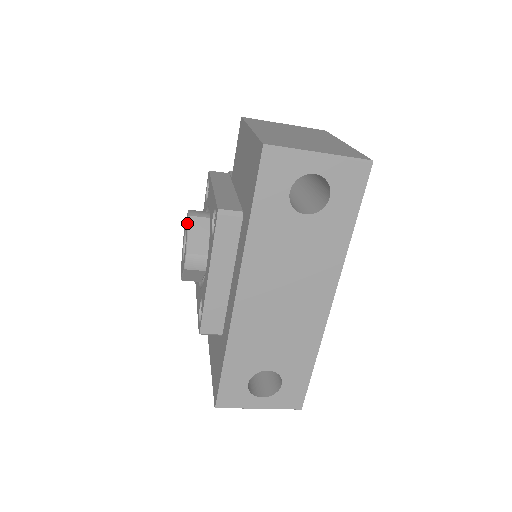
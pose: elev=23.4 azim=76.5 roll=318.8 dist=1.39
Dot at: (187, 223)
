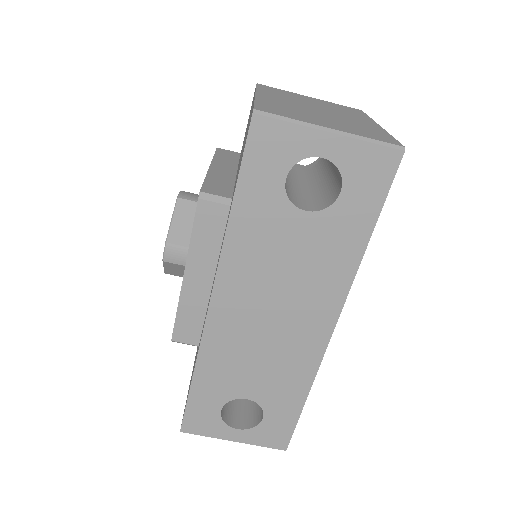
Dot at: occluded
